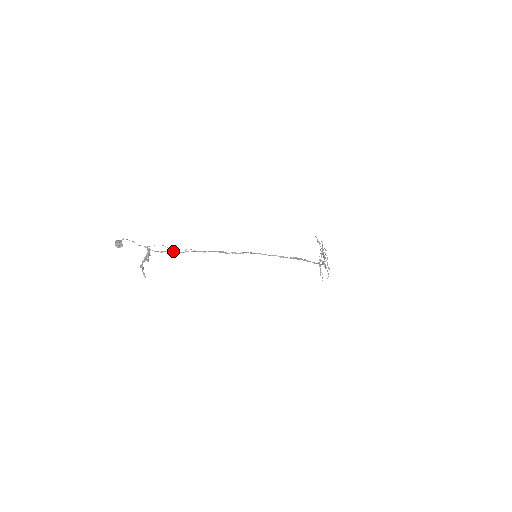
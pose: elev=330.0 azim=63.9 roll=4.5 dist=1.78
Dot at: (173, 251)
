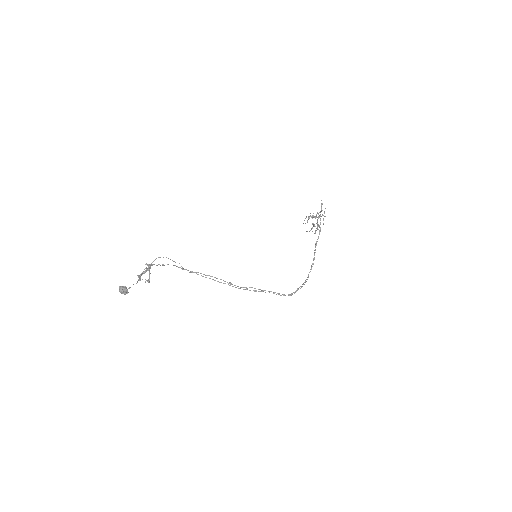
Dot at: (176, 266)
